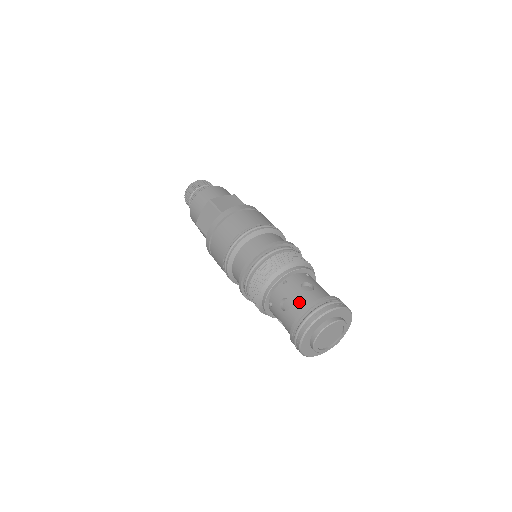
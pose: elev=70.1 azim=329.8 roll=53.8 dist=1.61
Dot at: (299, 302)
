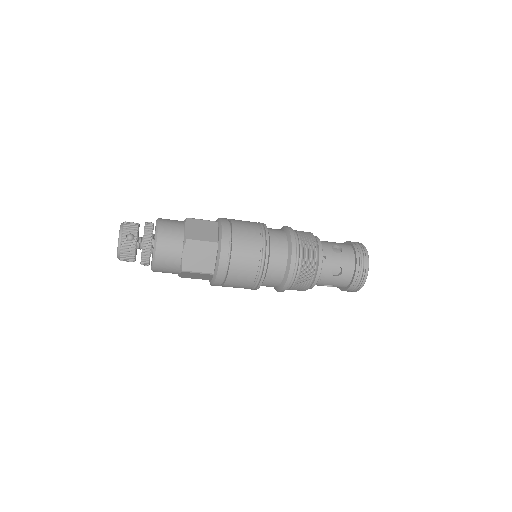
Dot at: (340, 284)
